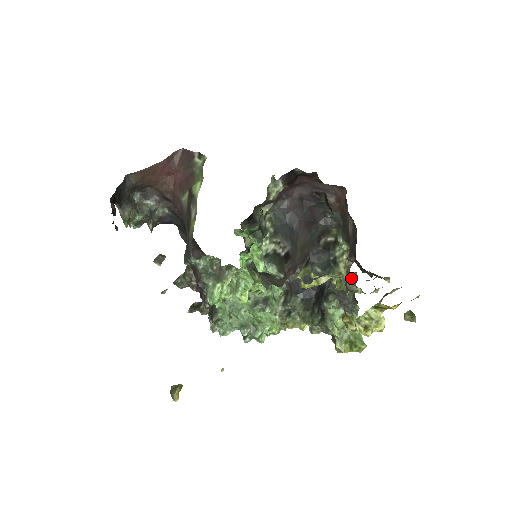
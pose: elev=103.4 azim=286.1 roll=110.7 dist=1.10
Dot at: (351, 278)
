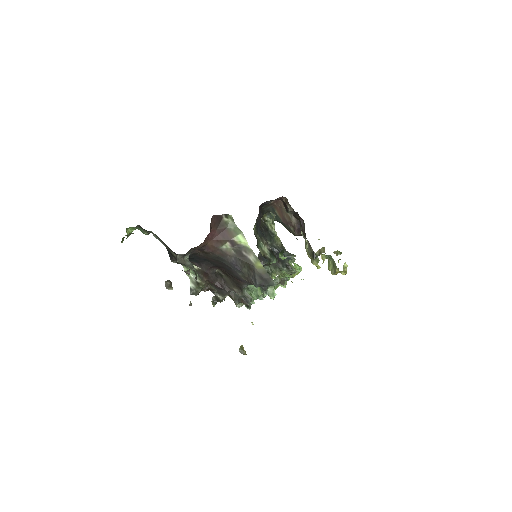
Dot at: (320, 250)
